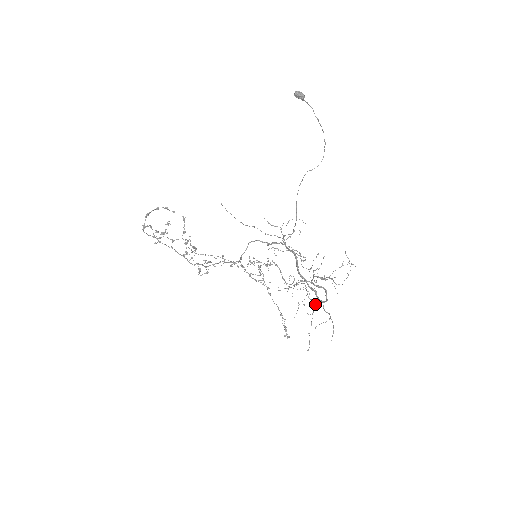
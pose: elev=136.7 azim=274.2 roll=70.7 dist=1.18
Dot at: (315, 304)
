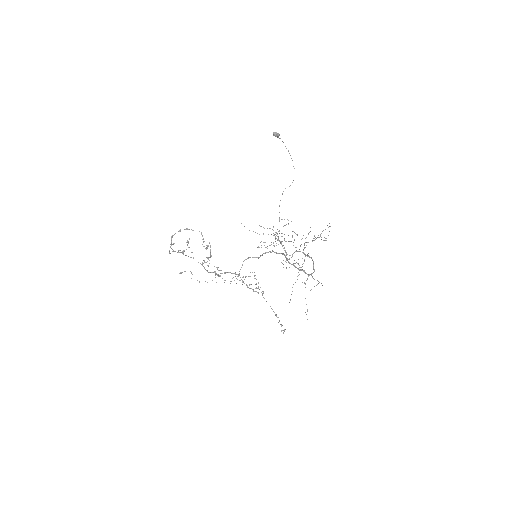
Dot at: (307, 274)
